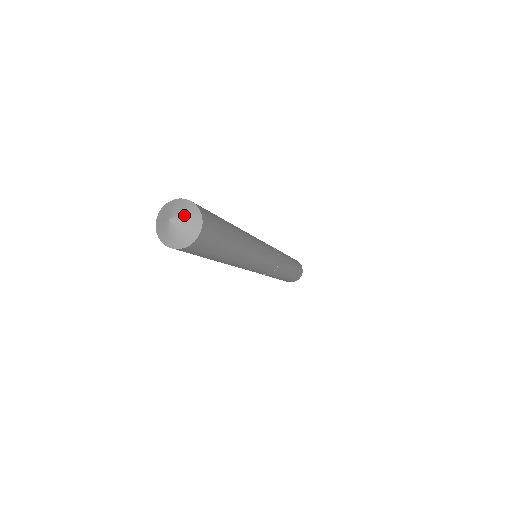
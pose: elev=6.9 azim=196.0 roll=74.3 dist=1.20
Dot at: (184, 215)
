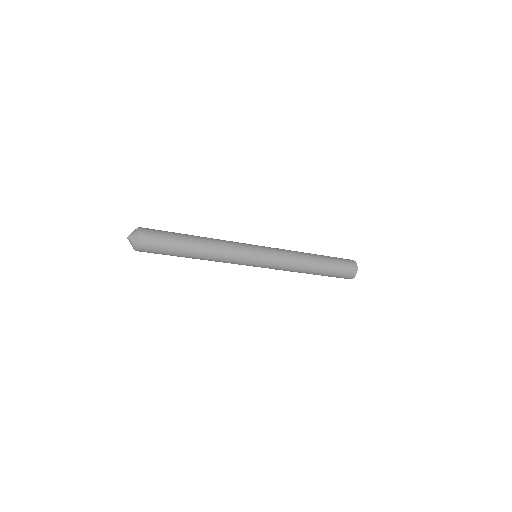
Dot at: (133, 238)
